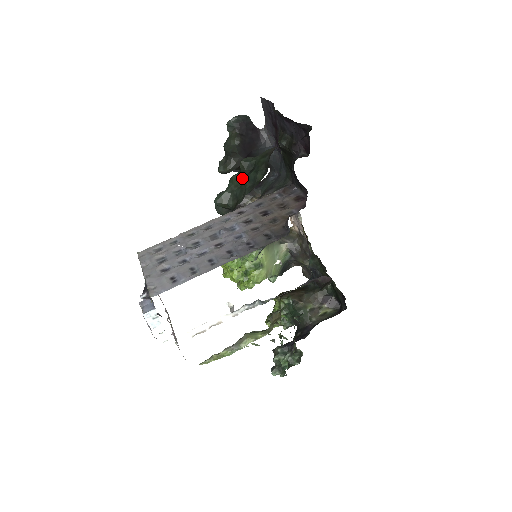
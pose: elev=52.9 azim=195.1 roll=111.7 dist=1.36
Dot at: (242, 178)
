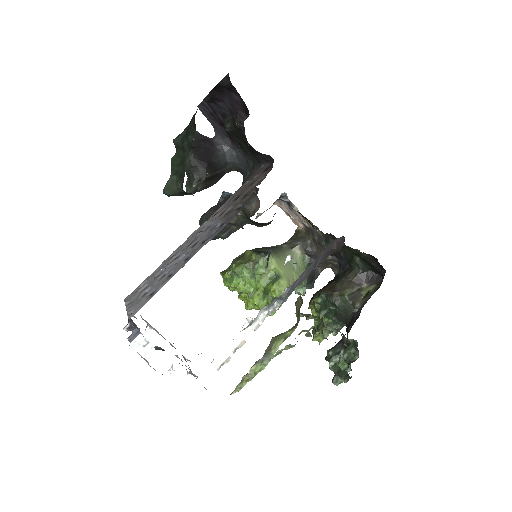
Dot at: (180, 154)
